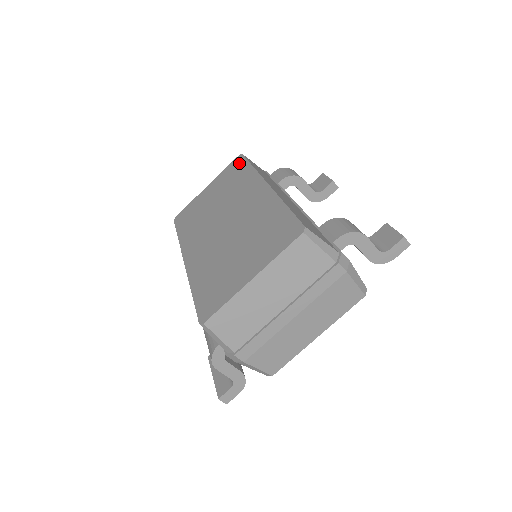
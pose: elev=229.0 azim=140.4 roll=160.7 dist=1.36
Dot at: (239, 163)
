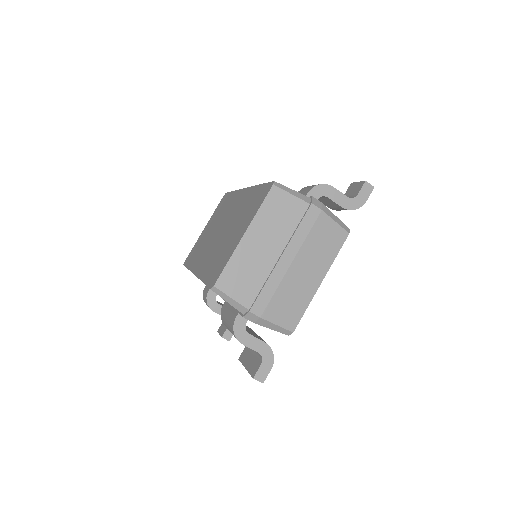
Dot at: (224, 198)
